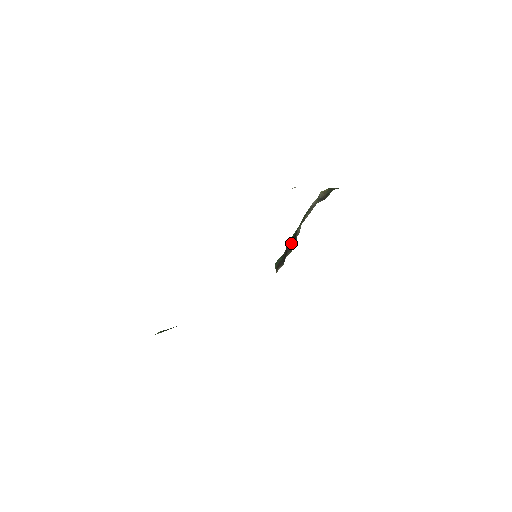
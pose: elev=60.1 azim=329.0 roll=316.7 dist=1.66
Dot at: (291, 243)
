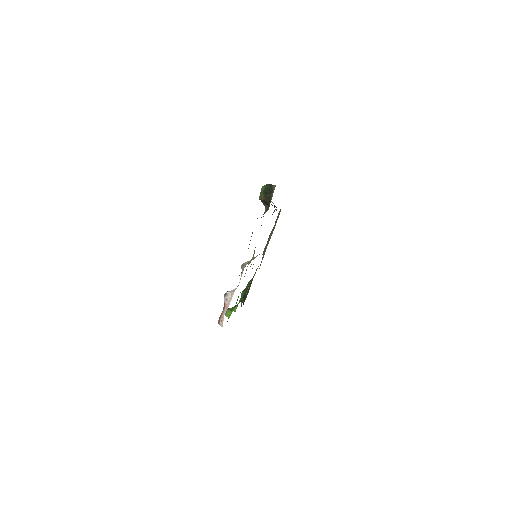
Dot at: occluded
